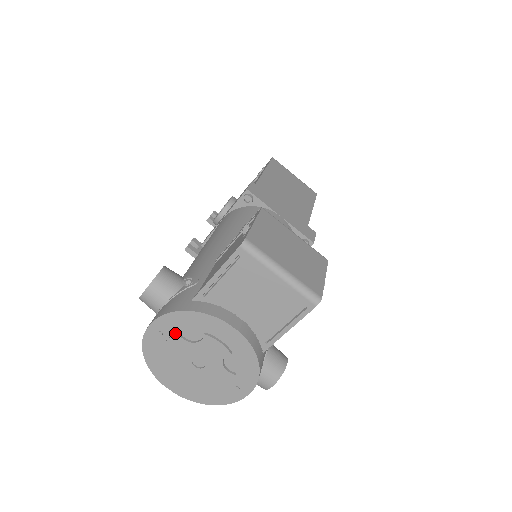
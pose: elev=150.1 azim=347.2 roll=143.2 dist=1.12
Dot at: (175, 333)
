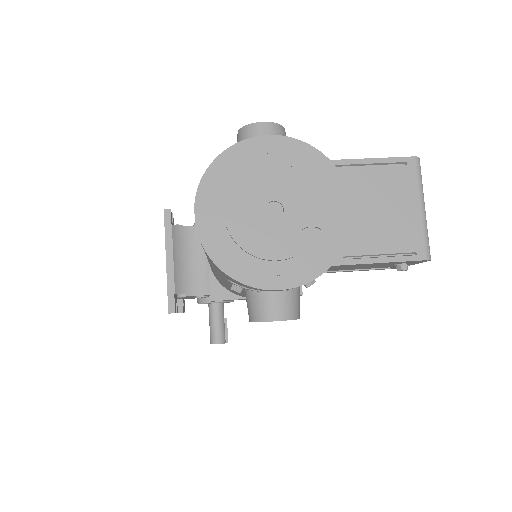
Dot at: (287, 163)
